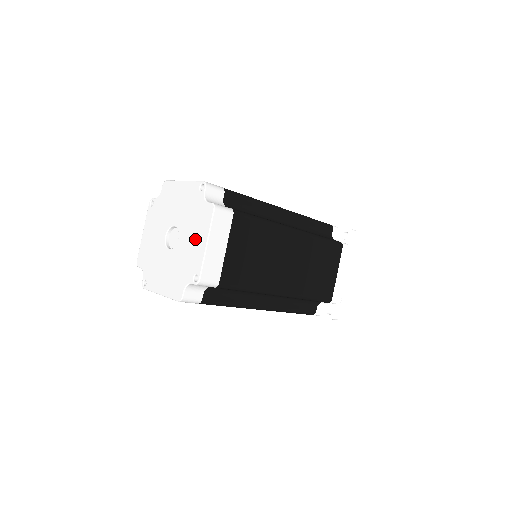
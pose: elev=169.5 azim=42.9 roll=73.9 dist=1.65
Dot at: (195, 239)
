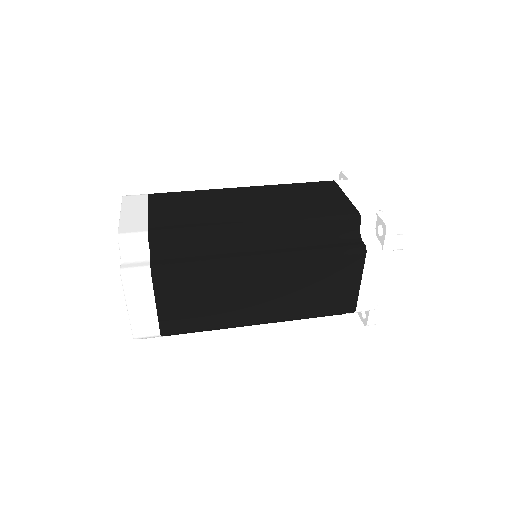
Dot at: occluded
